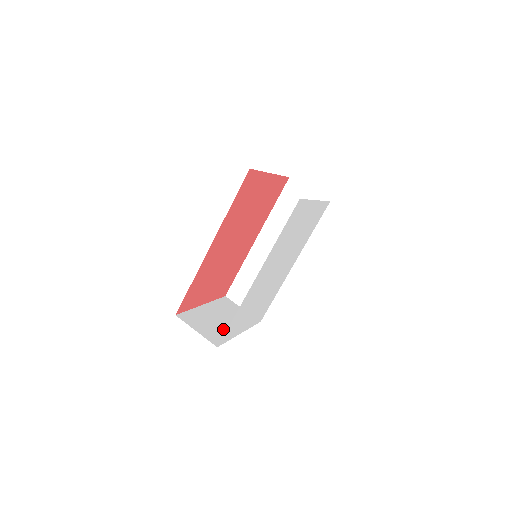
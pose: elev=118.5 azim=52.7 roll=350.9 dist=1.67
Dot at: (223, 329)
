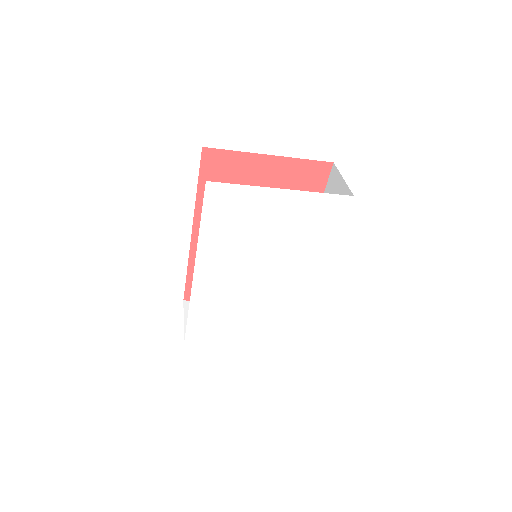
Dot at: occluded
